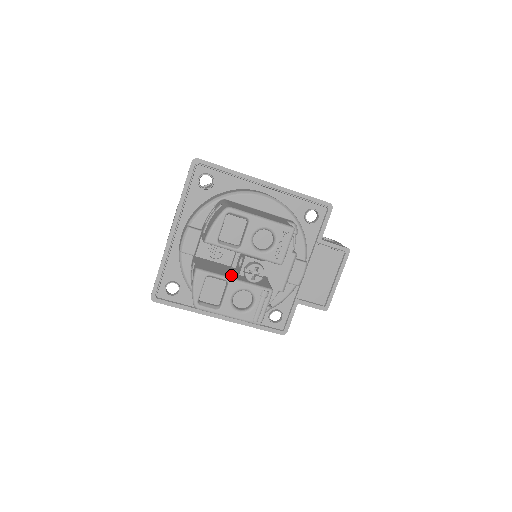
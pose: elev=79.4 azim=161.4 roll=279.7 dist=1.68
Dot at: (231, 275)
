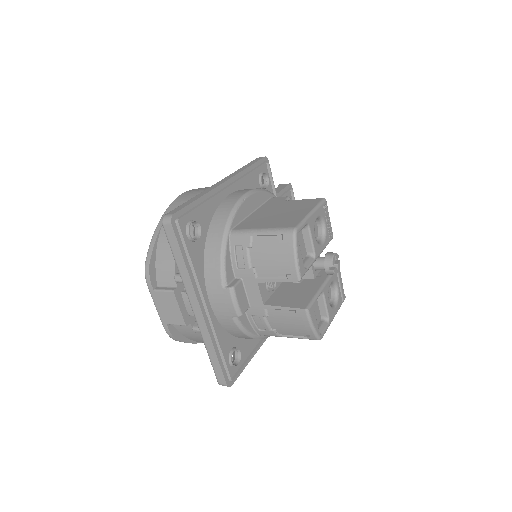
Dot at: (313, 285)
